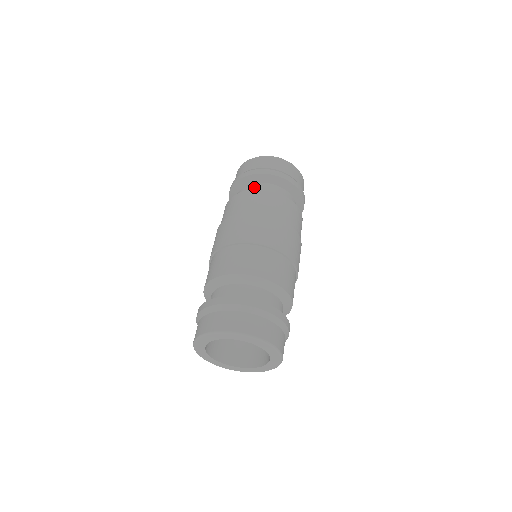
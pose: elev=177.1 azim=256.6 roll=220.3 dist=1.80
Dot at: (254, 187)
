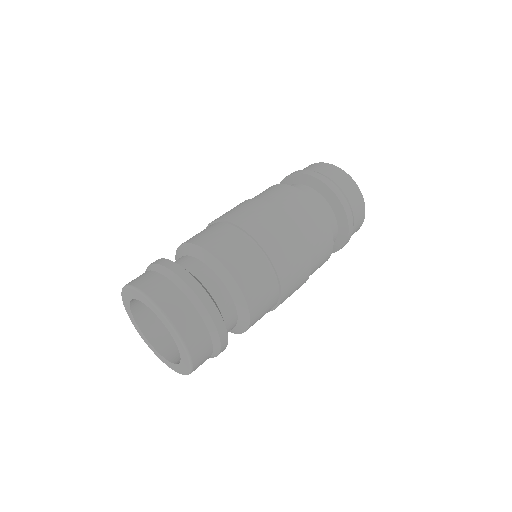
Dot at: occluded
